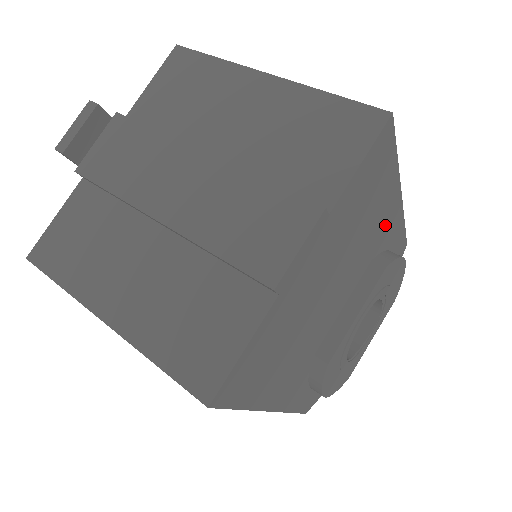
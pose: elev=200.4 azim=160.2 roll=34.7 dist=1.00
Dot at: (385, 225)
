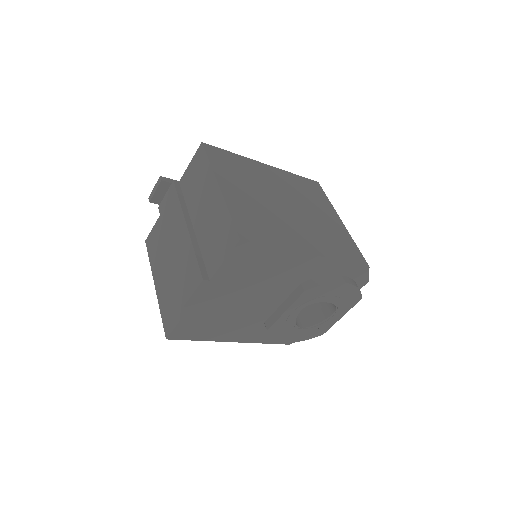
Dot at: (301, 268)
